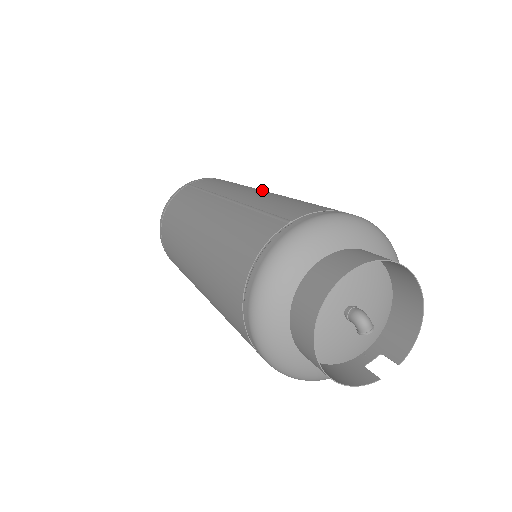
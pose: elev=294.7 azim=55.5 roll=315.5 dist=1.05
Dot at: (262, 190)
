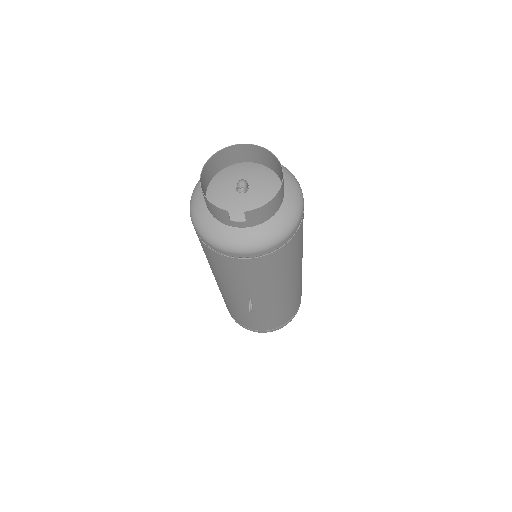
Dot at: occluded
